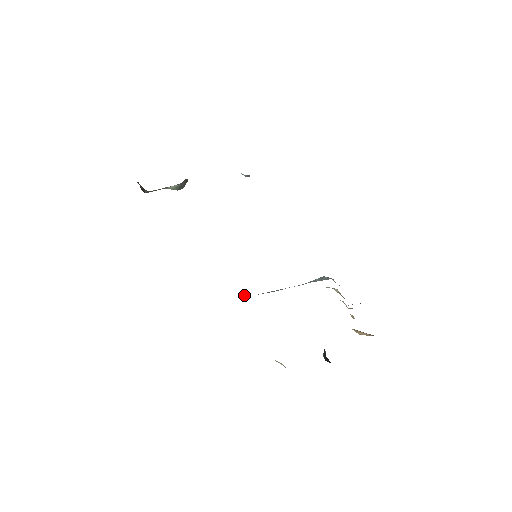
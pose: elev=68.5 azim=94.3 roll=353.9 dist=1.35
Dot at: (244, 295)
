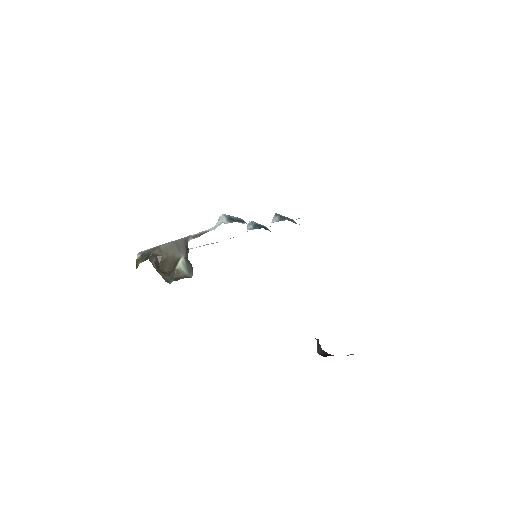
Dot at: occluded
